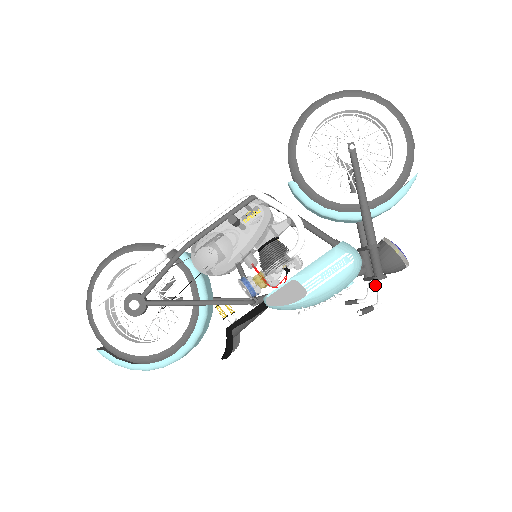
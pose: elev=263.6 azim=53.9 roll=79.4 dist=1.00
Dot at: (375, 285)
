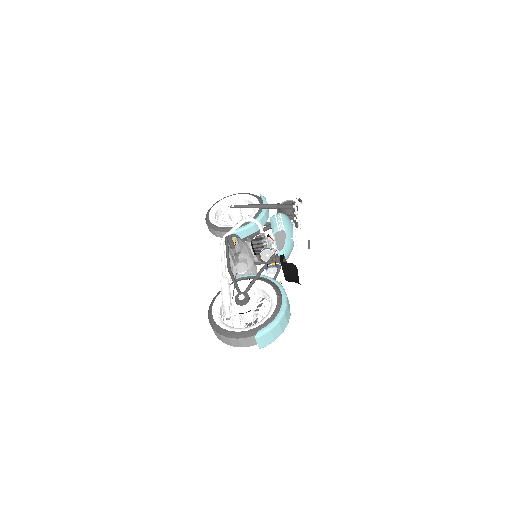
Dot at: (296, 210)
